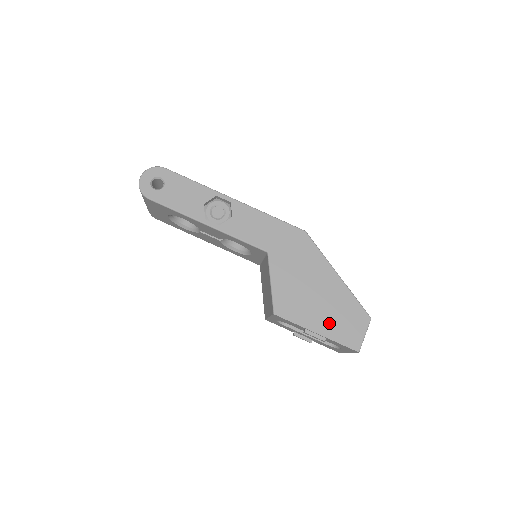
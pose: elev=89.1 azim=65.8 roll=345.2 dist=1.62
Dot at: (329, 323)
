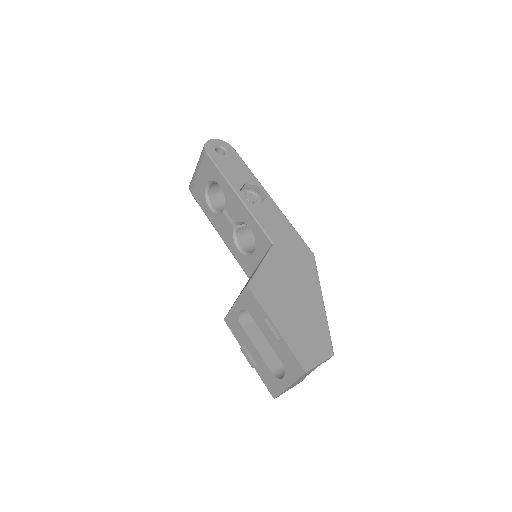
Dot at: (292, 328)
